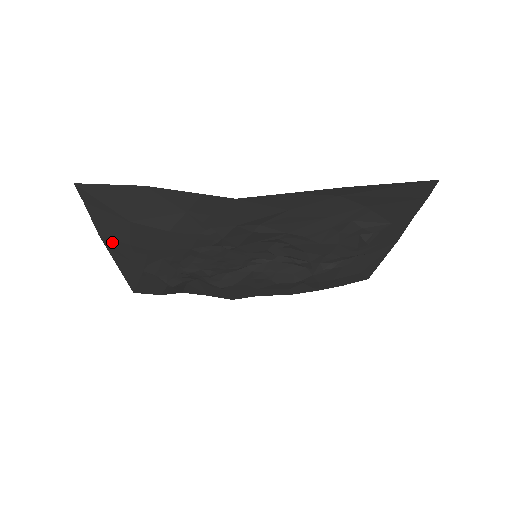
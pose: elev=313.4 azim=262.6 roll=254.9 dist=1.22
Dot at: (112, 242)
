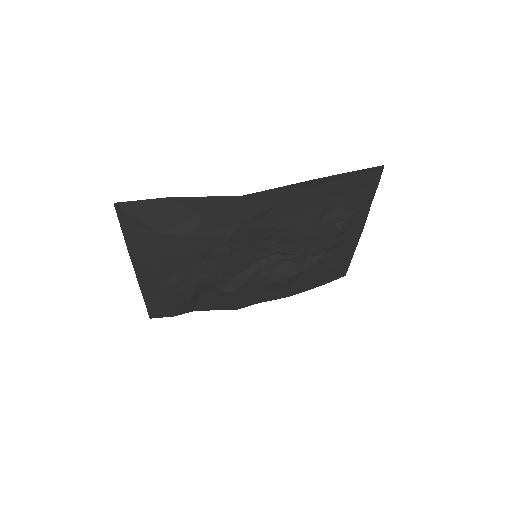
Dot at: (139, 258)
